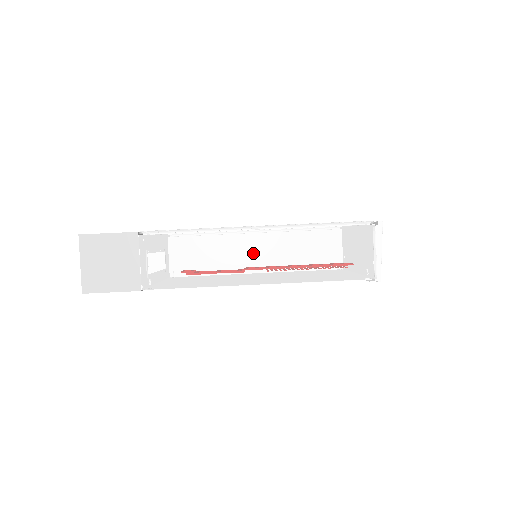
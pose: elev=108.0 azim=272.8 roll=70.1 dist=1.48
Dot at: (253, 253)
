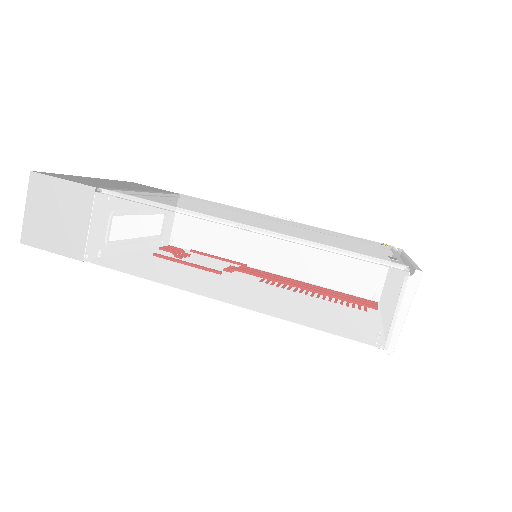
Dot at: (227, 258)
